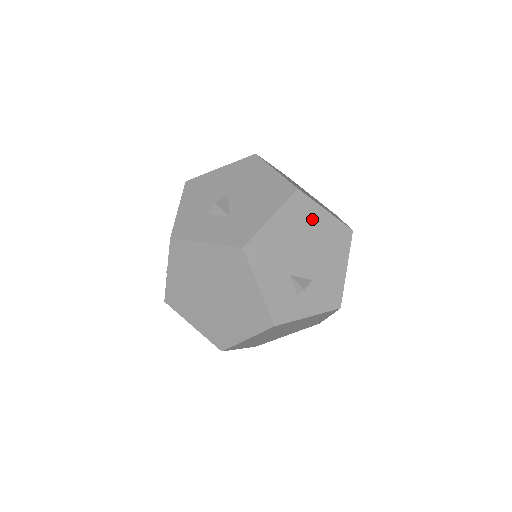
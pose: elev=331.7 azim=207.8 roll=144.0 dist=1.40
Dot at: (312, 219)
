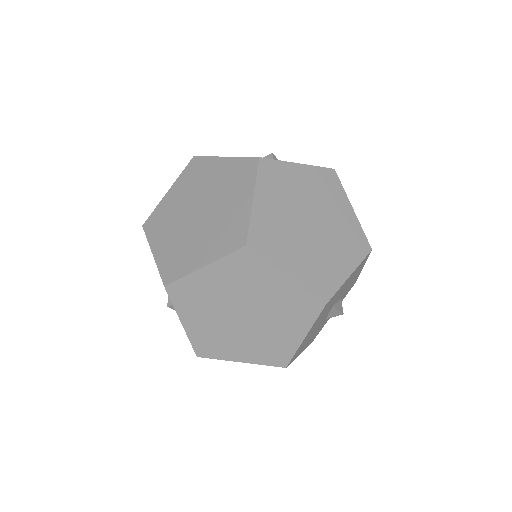
Dot at: occluded
